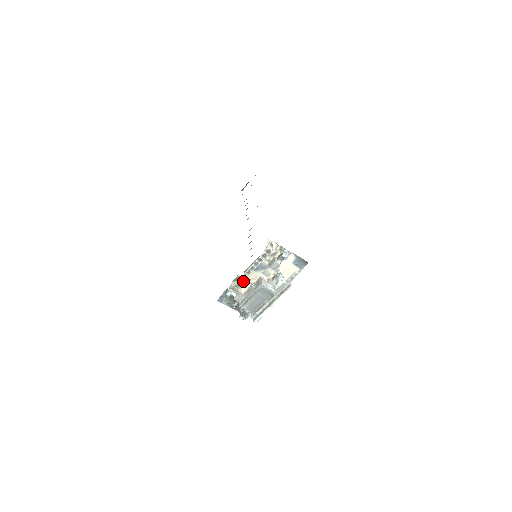
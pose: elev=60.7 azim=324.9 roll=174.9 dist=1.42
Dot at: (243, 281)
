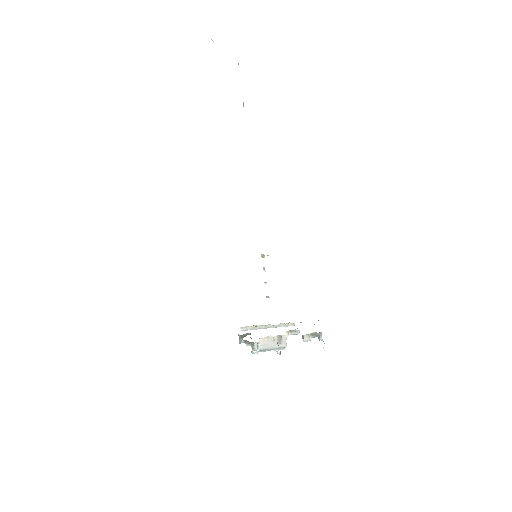
Dot at: occluded
